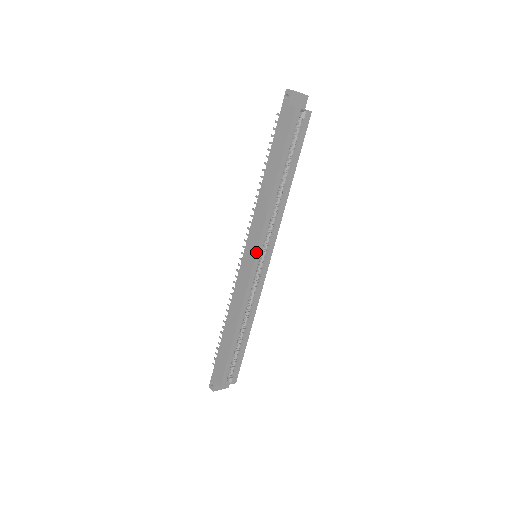
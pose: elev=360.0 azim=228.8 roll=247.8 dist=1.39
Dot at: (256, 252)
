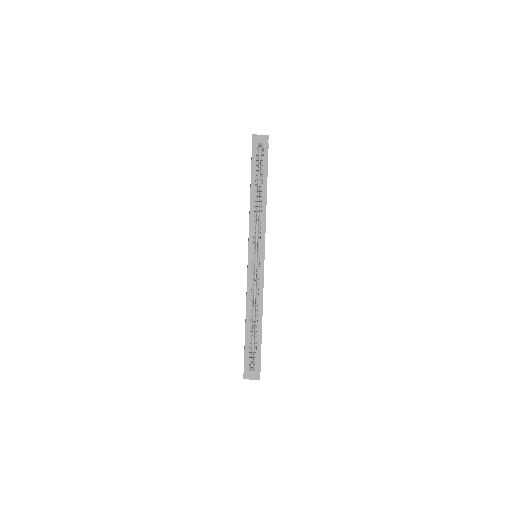
Dot at: (248, 249)
